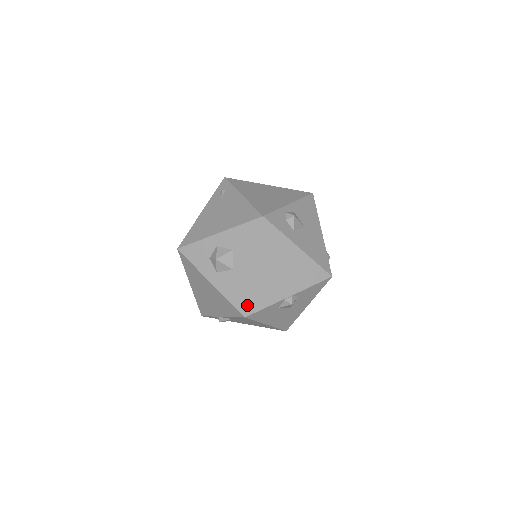
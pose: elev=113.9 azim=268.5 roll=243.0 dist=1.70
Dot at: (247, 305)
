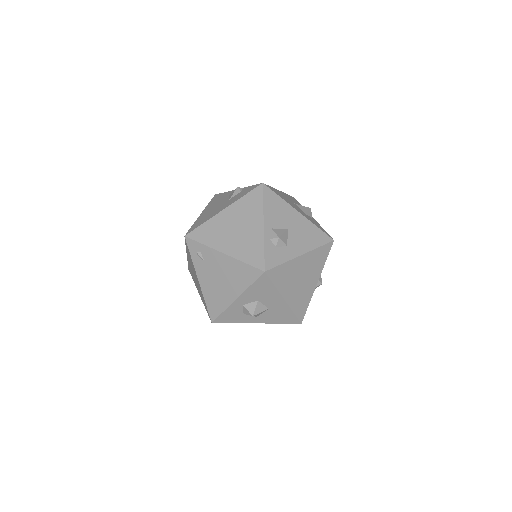
Dot at: (297, 318)
